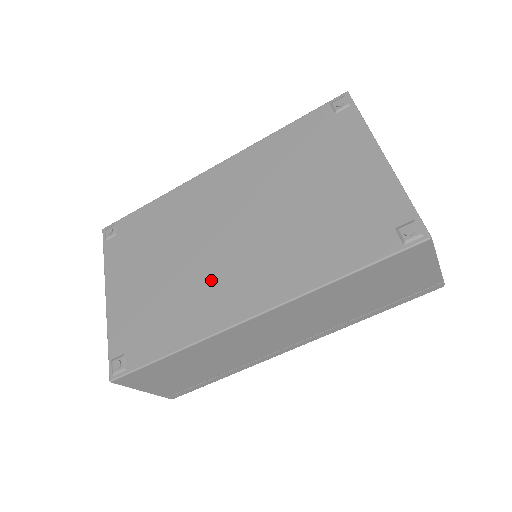
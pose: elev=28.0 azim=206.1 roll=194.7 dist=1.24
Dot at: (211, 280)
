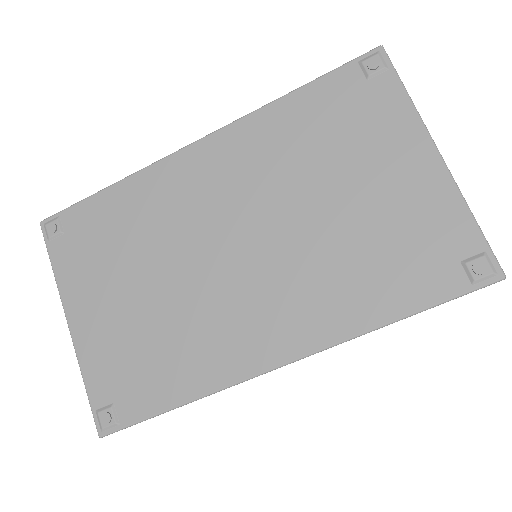
Dot at: (218, 312)
